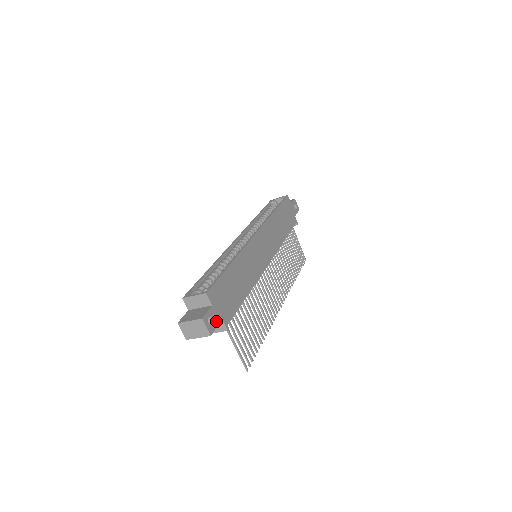
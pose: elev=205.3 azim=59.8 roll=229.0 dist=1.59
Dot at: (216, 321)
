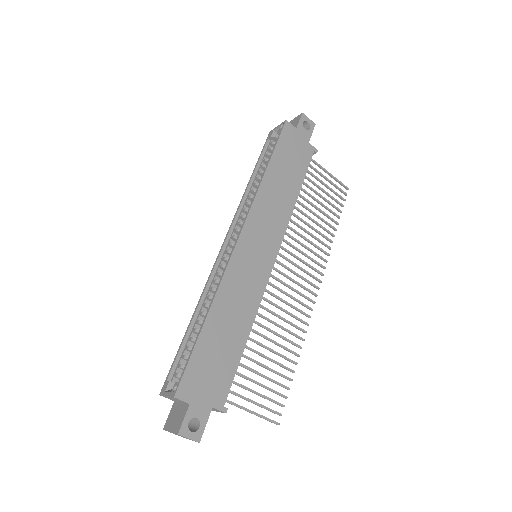
Dot at: (203, 417)
